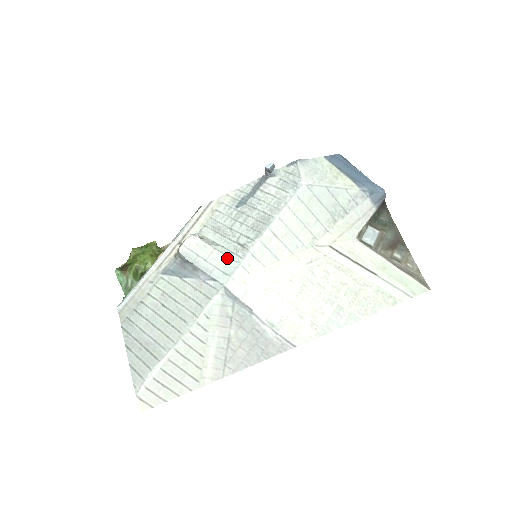
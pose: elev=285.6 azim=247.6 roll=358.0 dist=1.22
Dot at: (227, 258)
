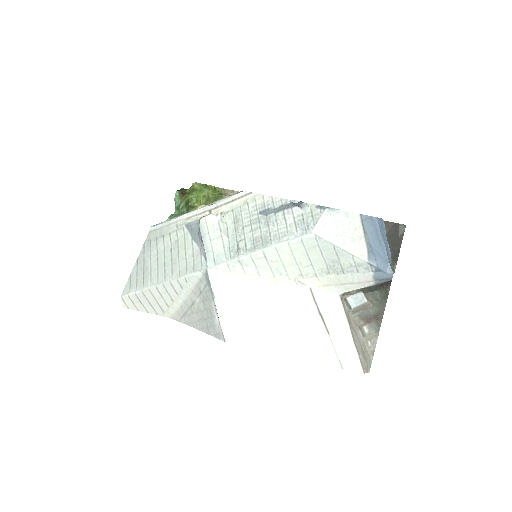
Dot at: (223, 250)
